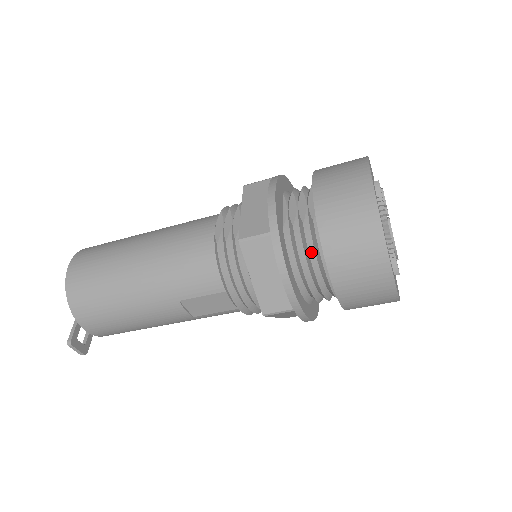
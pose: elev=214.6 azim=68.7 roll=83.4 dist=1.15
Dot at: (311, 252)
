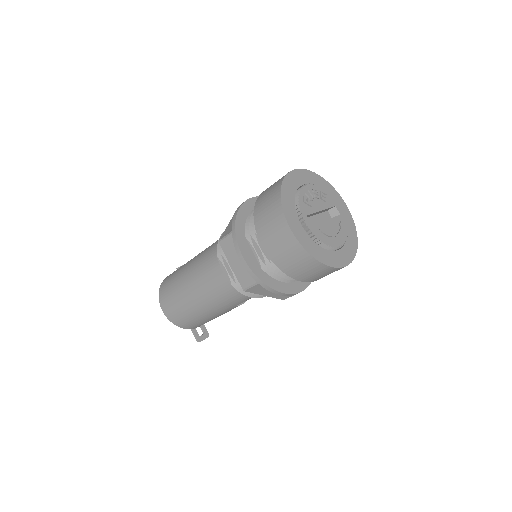
Dot at: occluded
